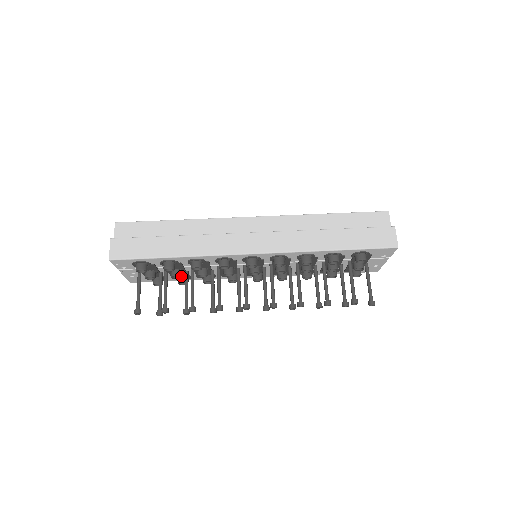
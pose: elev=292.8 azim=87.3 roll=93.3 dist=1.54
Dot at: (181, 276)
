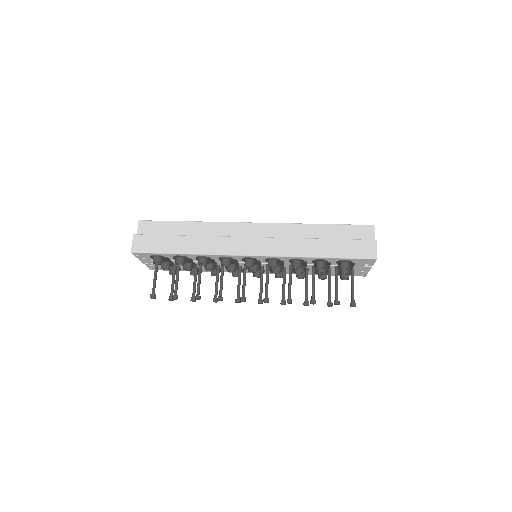
Dot at: (191, 269)
